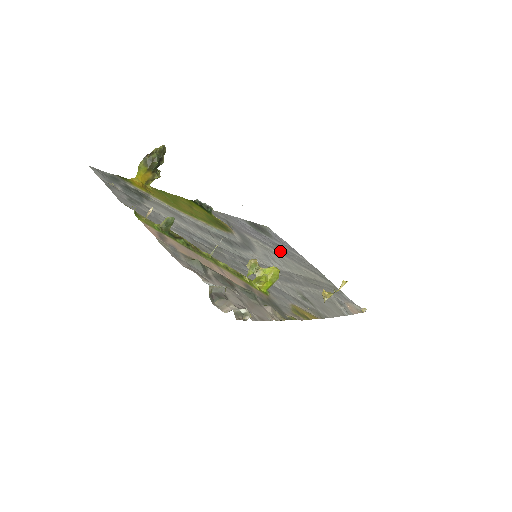
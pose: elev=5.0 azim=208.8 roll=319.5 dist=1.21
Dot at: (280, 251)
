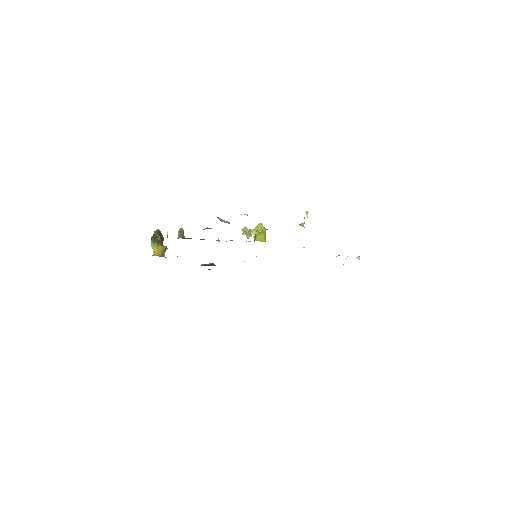
Dot at: occluded
